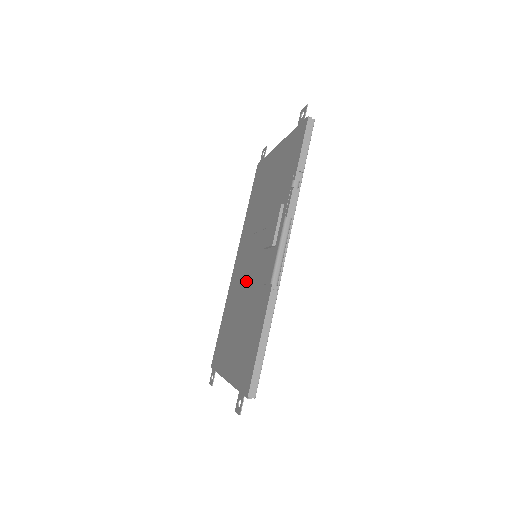
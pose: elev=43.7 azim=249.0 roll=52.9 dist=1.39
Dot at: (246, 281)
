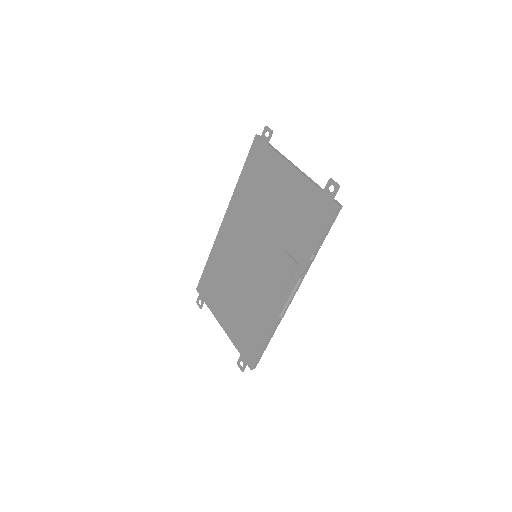
Dot at: (244, 268)
